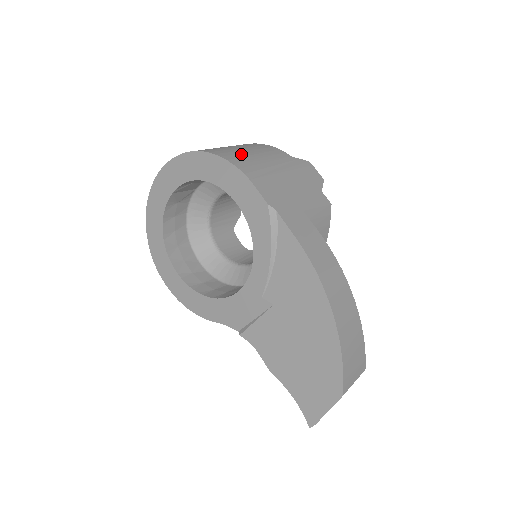
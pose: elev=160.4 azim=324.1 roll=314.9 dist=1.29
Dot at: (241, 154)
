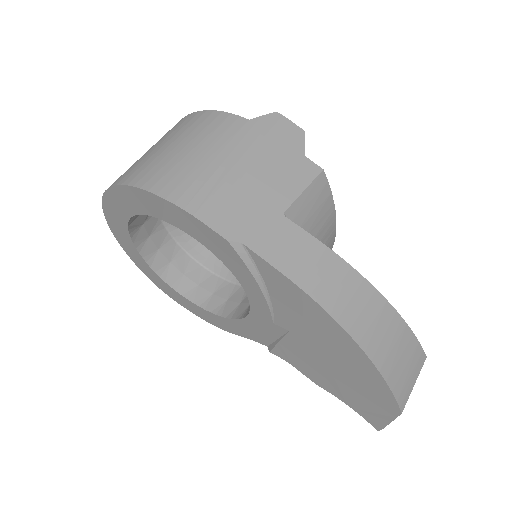
Dot at: (176, 165)
